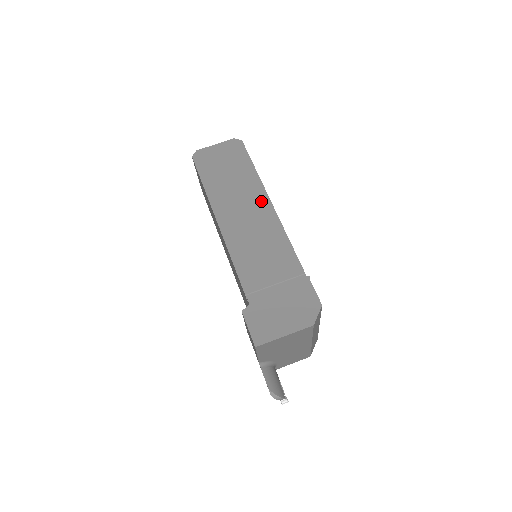
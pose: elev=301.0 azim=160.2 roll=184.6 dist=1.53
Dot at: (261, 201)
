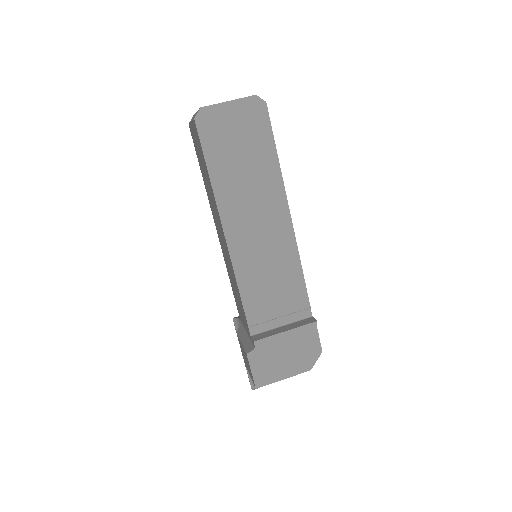
Dot at: (279, 211)
